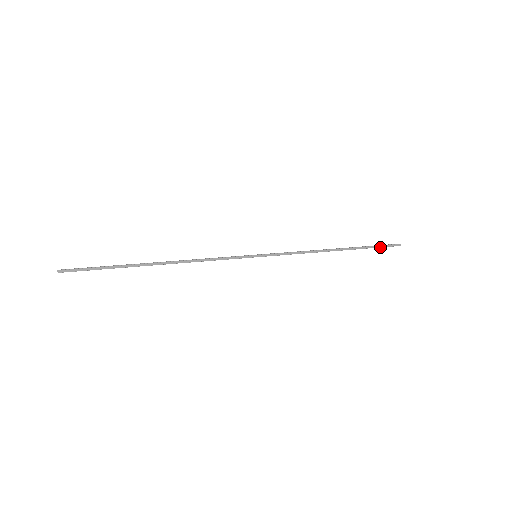
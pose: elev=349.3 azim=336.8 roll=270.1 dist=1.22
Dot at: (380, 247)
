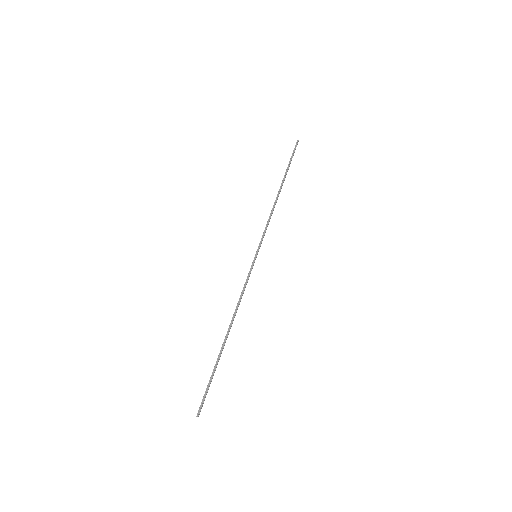
Dot at: (292, 157)
